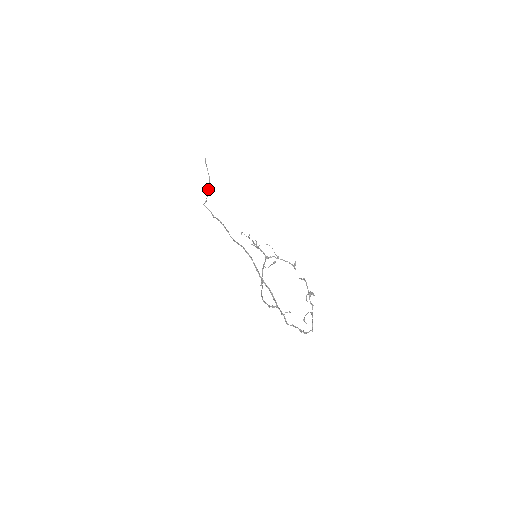
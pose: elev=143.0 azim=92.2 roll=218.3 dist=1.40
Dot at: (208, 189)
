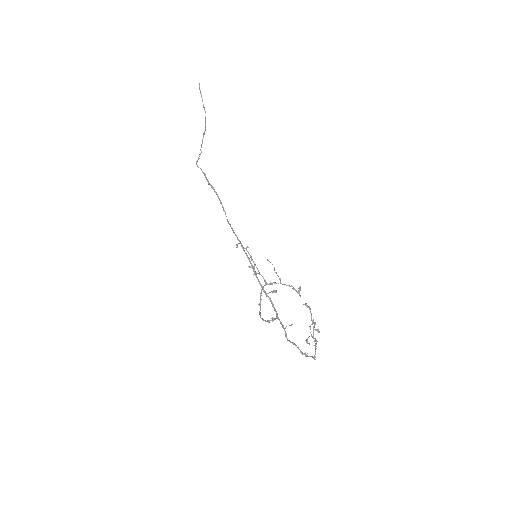
Dot at: (203, 134)
